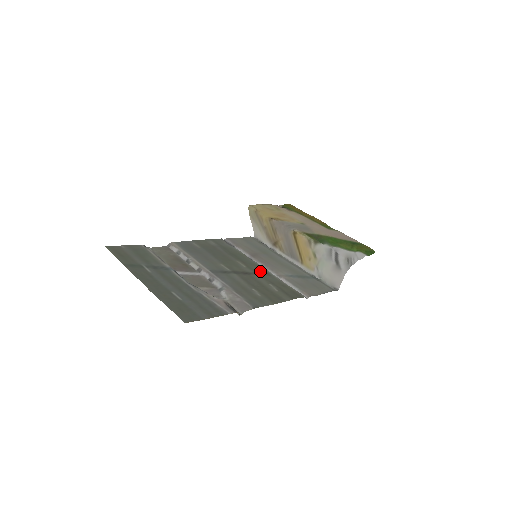
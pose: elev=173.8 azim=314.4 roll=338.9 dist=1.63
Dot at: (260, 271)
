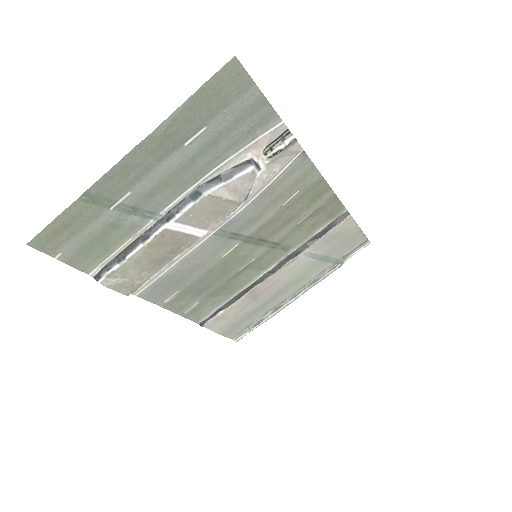
Dot at: (275, 252)
